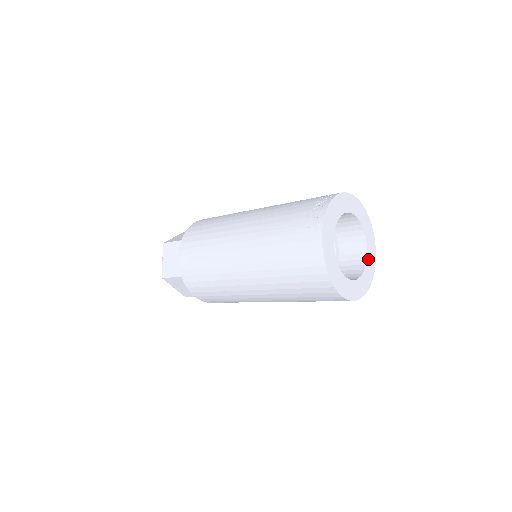
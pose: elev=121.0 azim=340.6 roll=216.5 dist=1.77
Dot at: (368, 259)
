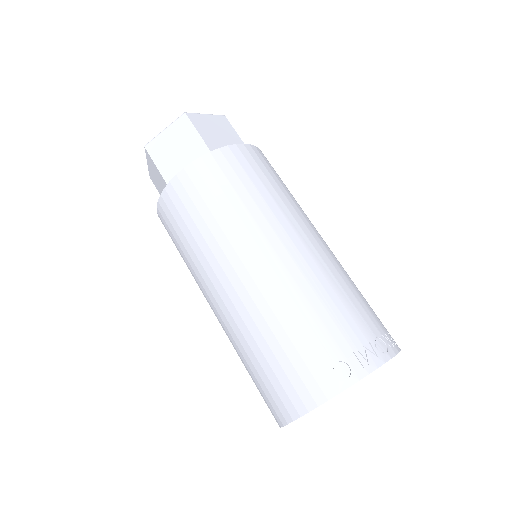
Dot at: occluded
